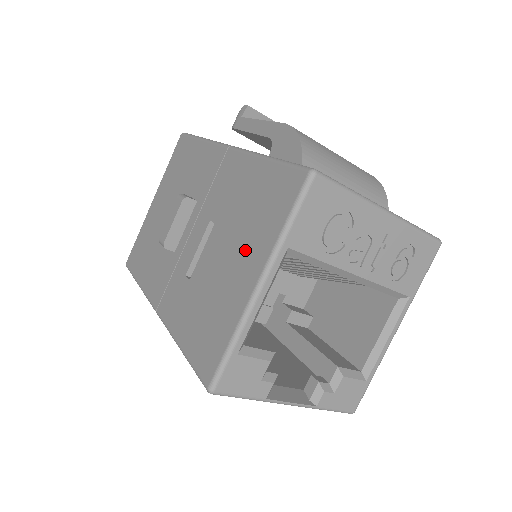
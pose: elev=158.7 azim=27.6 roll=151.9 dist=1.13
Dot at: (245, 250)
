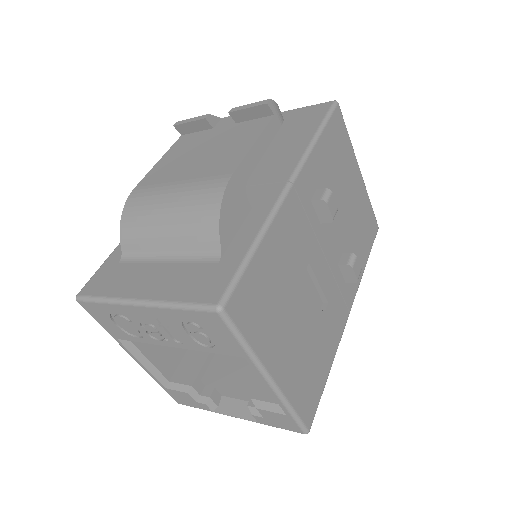
Dot at: occluded
